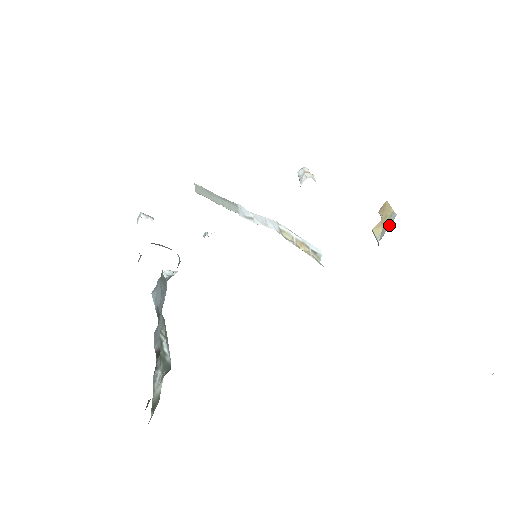
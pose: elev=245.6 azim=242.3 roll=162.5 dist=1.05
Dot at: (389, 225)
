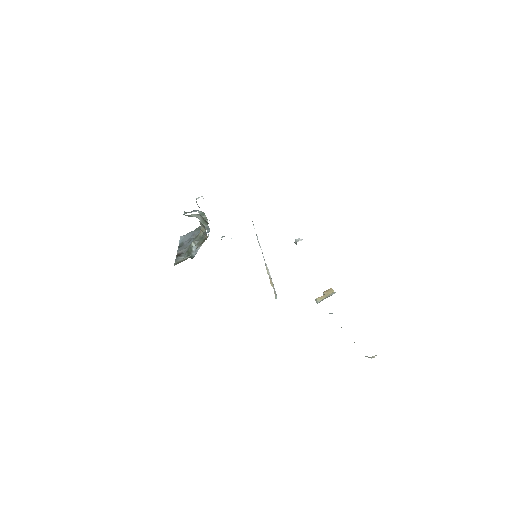
Dot at: occluded
